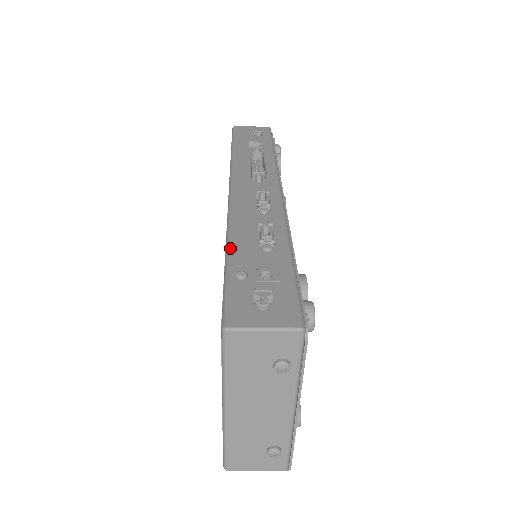
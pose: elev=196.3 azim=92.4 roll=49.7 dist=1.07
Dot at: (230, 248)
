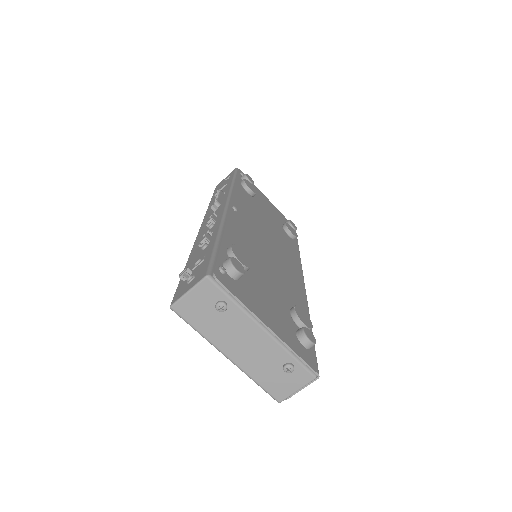
Dot at: (186, 263)
